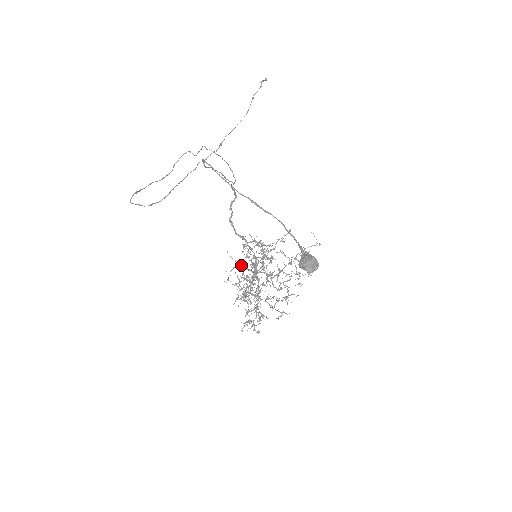
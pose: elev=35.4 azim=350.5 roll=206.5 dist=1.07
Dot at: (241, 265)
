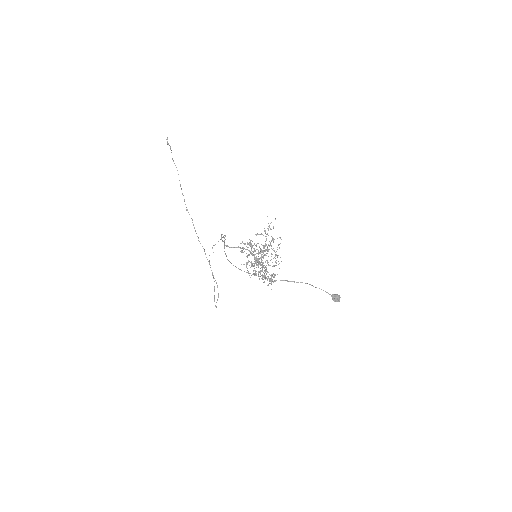
Dot at: (248, 262)
